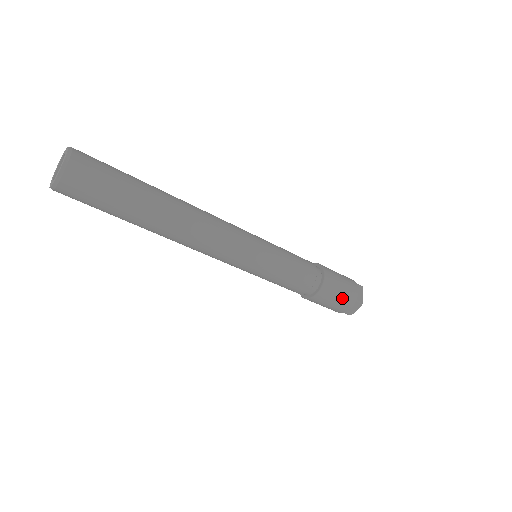
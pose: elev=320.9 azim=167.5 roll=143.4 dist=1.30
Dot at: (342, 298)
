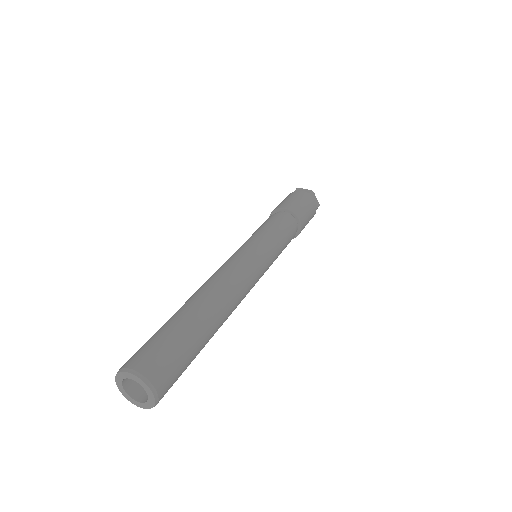
Dot at: (310, 218)
